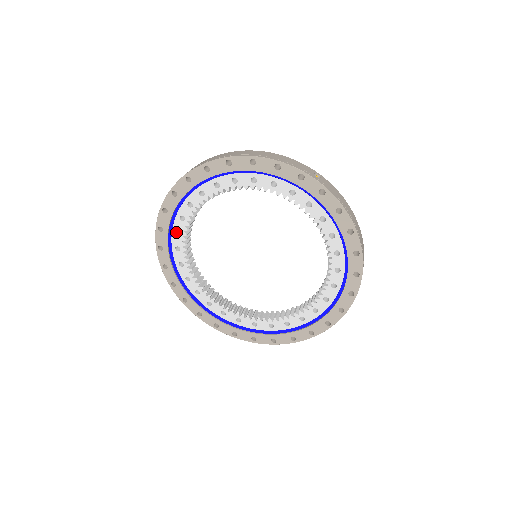
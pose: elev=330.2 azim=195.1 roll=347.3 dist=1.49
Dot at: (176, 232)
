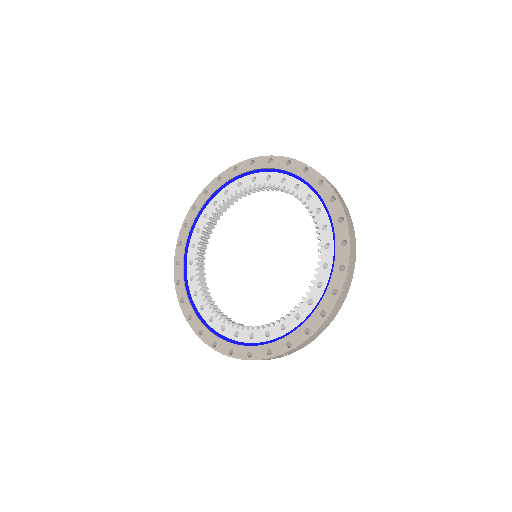
Dot at: (202, 310)
